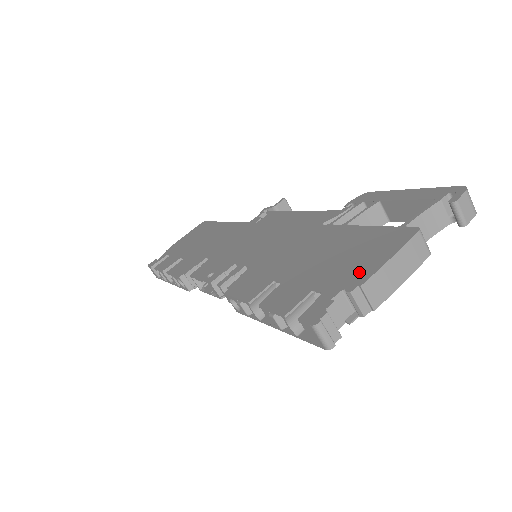
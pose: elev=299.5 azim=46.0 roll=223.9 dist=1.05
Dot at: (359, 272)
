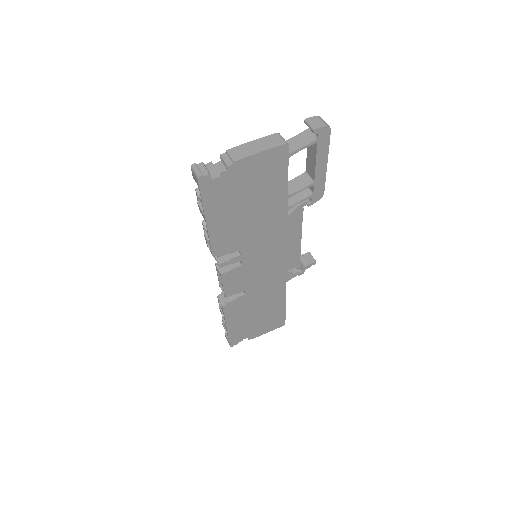
Dot at: occluded
